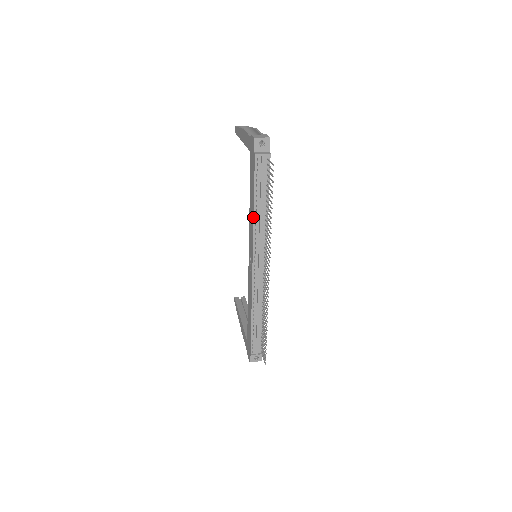
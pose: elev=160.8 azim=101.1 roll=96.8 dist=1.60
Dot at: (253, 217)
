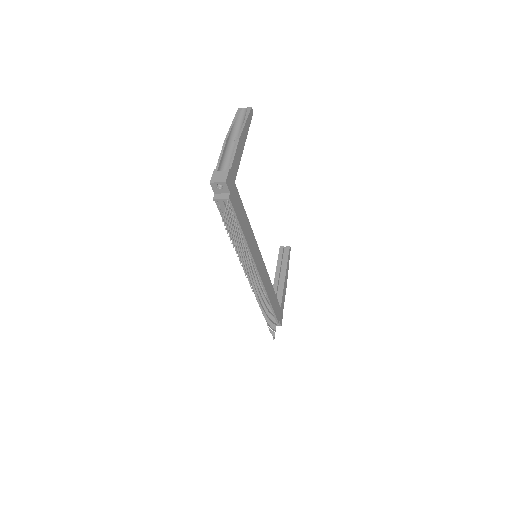
Dot at: occluded
